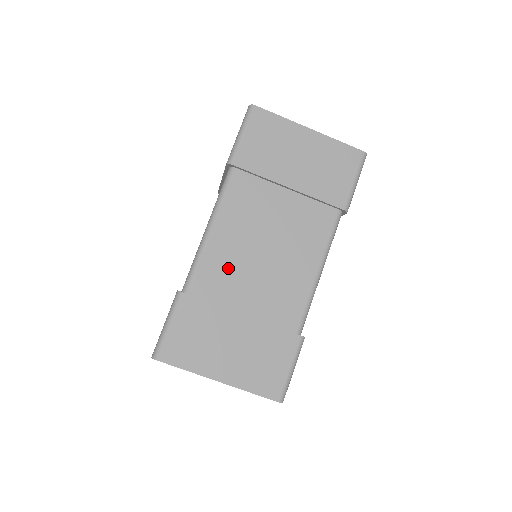
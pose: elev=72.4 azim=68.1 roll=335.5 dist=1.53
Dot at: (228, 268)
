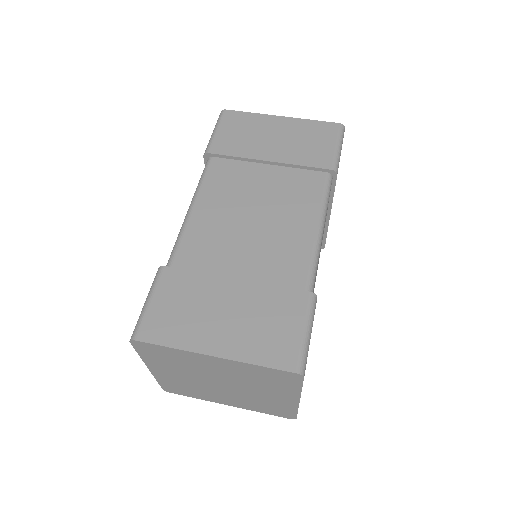
Dot at: (214, 239)
